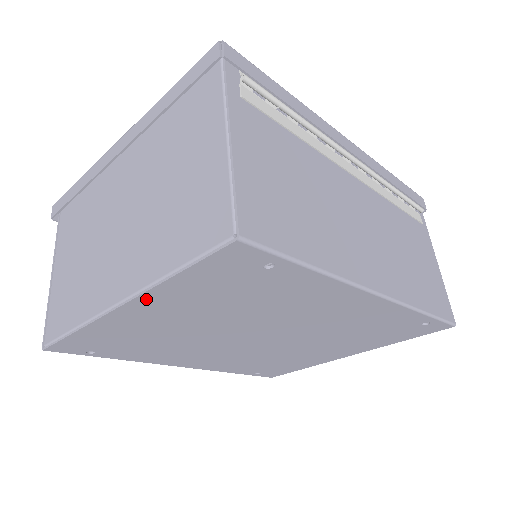
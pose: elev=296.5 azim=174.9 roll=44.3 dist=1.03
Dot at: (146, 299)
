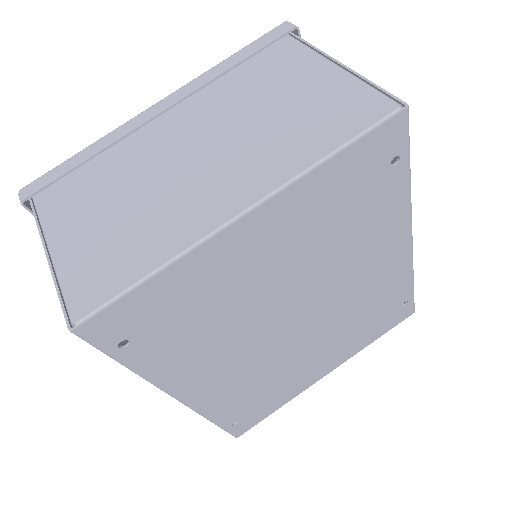
Dot at: (282, 200)
